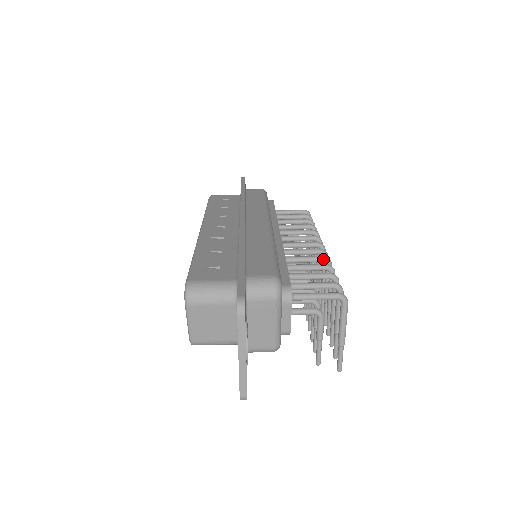
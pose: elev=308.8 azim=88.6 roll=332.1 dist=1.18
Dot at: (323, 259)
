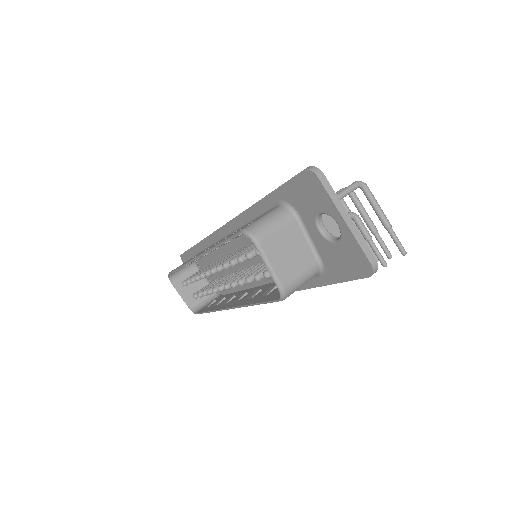
Dot at: occluded
